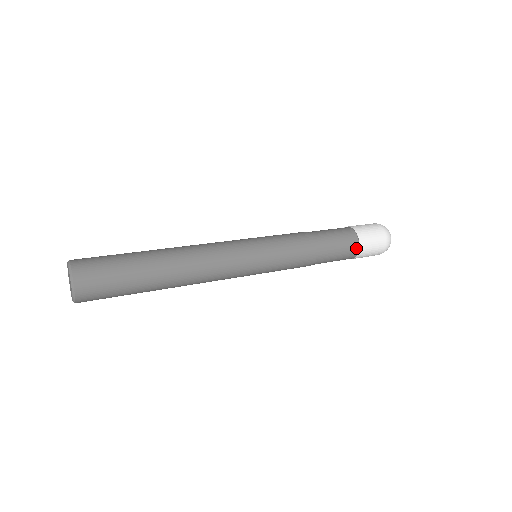
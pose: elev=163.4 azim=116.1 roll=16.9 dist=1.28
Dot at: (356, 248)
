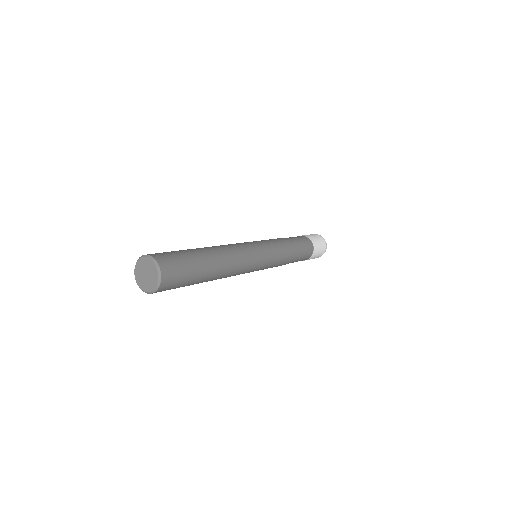
Dot at: (310, 255)
